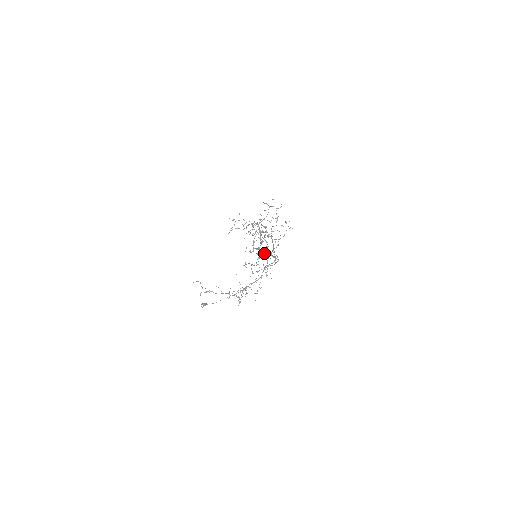
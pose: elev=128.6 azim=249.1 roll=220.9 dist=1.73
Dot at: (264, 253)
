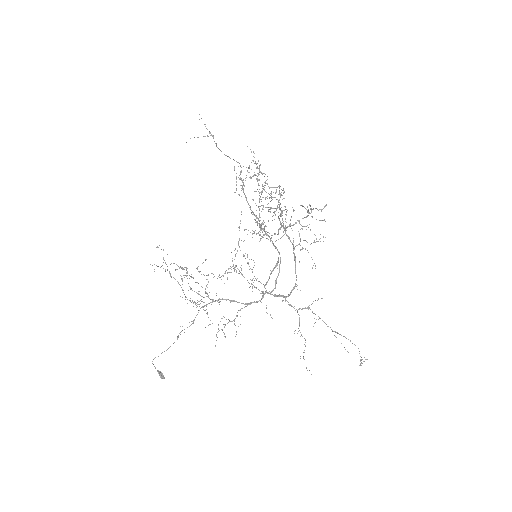
Dot at: occluded
